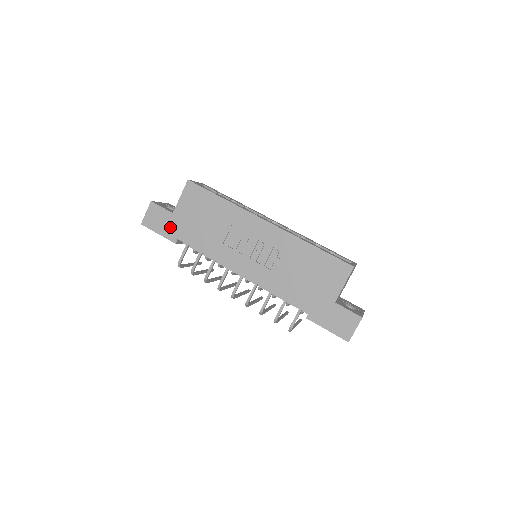
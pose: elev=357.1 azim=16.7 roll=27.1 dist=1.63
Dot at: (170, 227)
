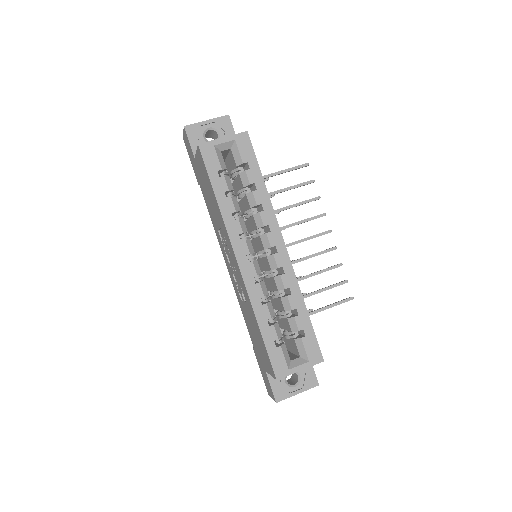
Dot at: (195, 167)
